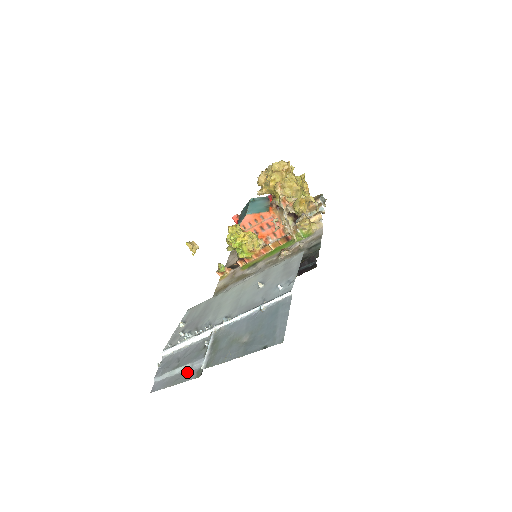
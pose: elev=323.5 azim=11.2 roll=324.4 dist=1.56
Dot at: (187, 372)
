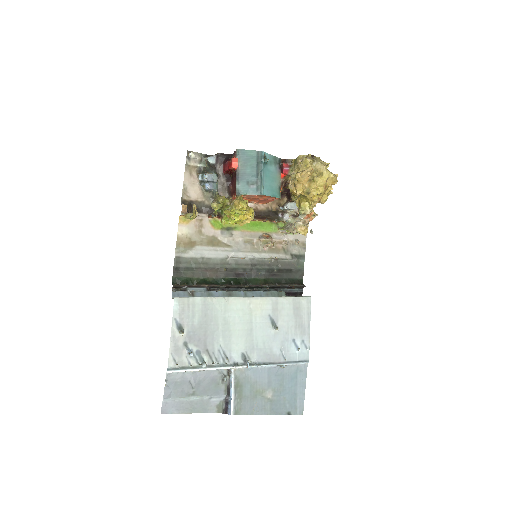
Dot at: (205, 403)
